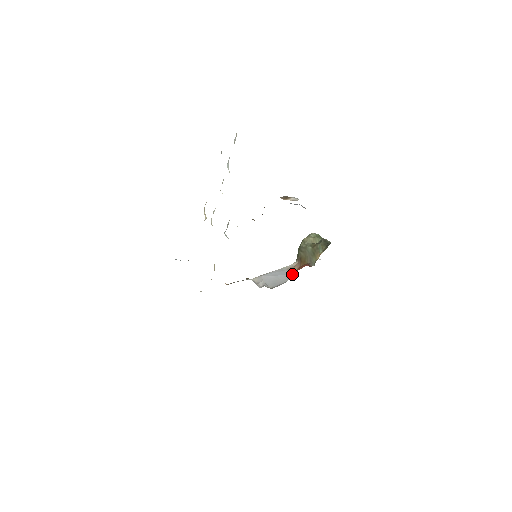
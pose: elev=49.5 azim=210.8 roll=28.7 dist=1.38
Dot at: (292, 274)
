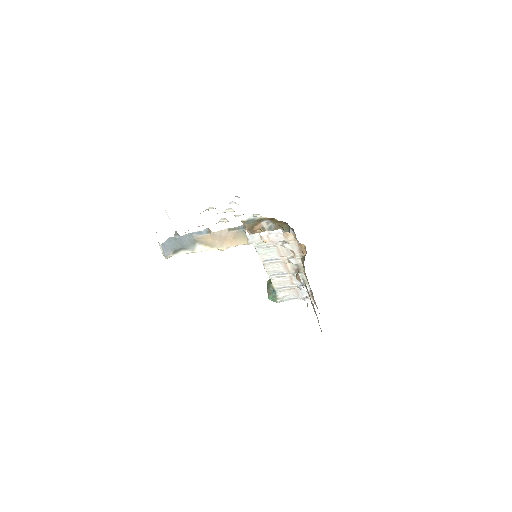
Dot at: (284, 276)
